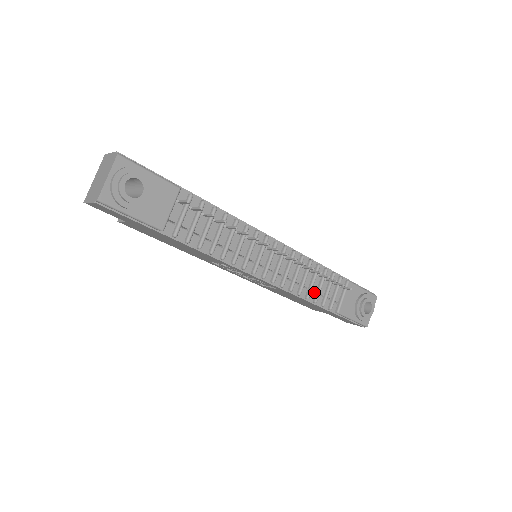
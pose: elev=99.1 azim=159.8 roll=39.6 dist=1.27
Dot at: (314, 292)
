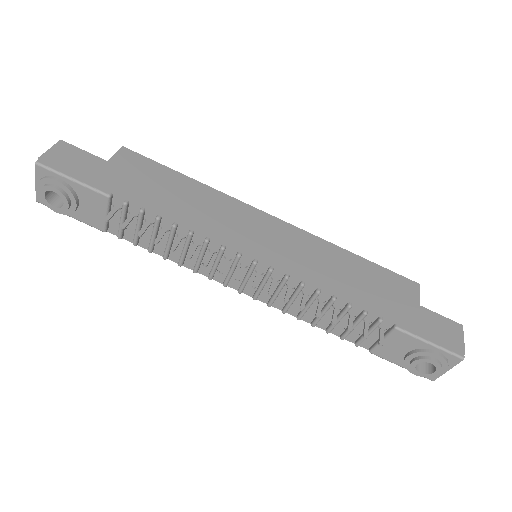
Dot at: (330, 320)
